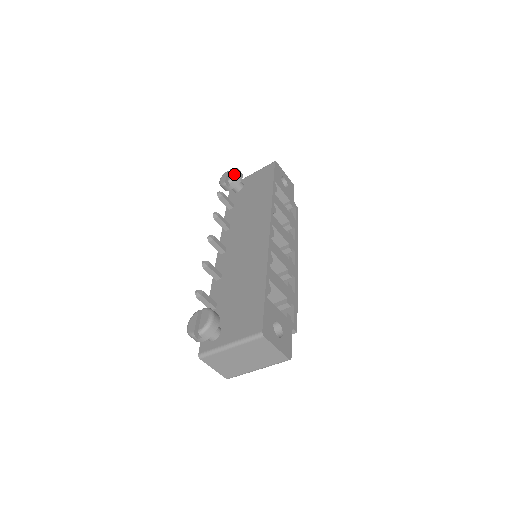
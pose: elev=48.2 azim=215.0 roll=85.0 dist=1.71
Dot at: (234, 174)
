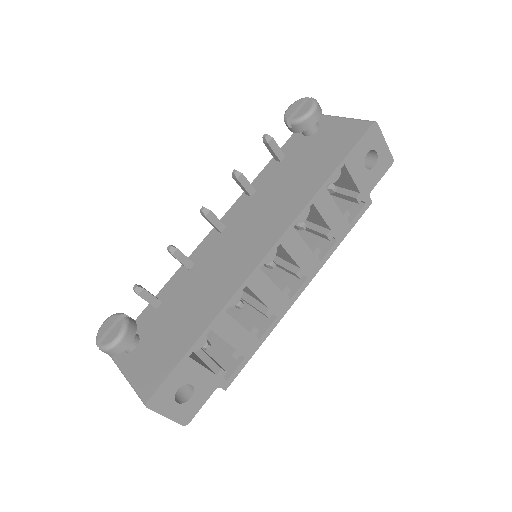
Dot at: (303, 115)
